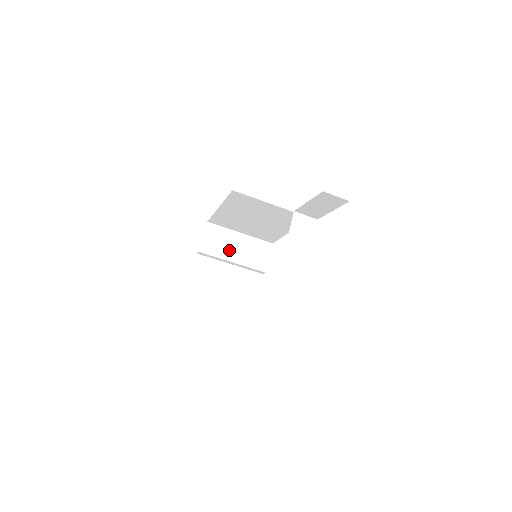
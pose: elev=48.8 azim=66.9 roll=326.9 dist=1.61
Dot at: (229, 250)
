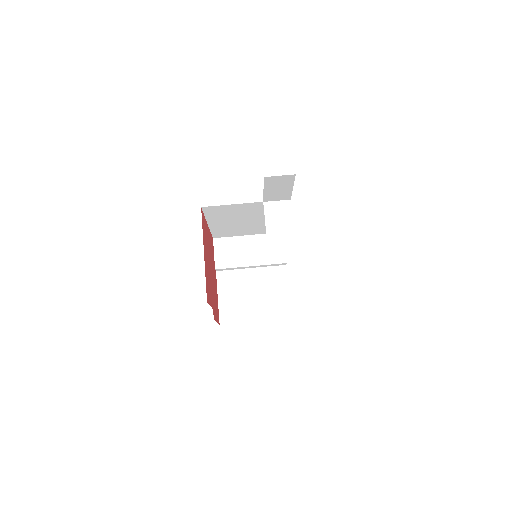
Dot at: (243, 256)
